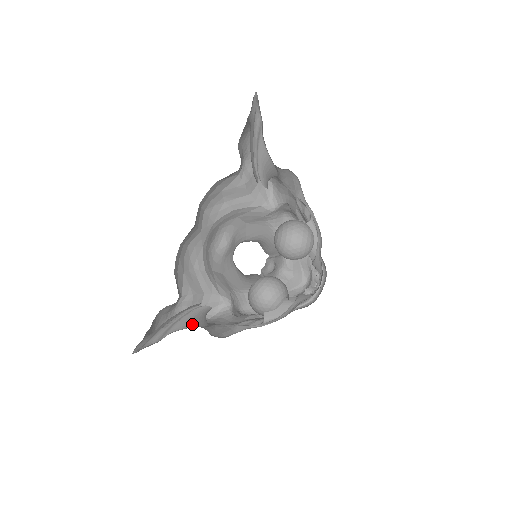
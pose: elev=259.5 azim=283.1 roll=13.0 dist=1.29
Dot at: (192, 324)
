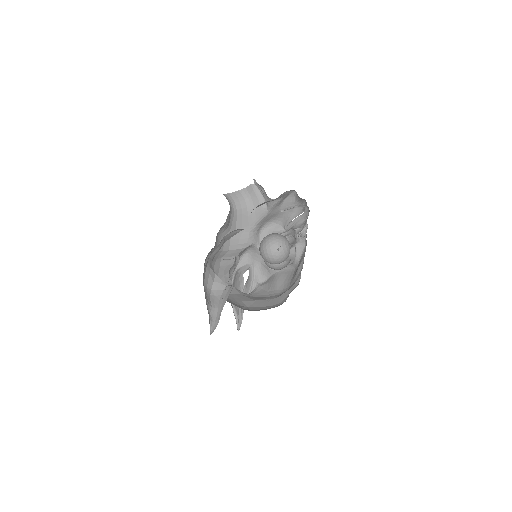
Dot at: (248, 291)
